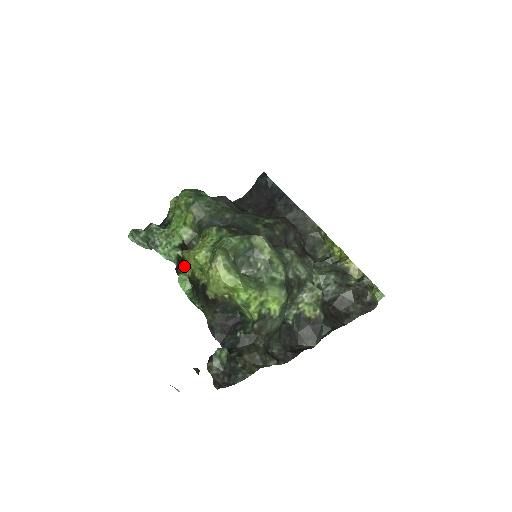
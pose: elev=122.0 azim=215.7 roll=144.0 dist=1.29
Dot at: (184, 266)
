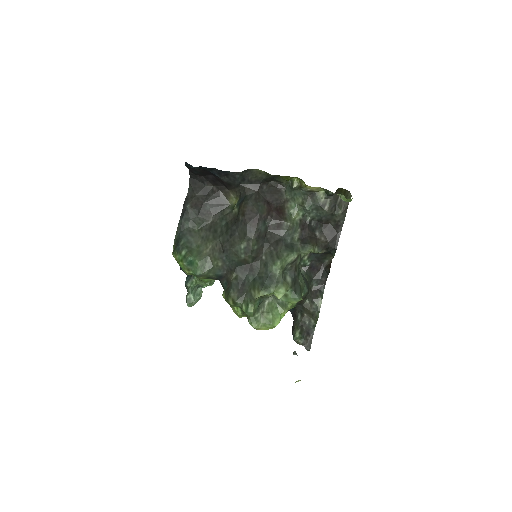
Dot at: occluded
